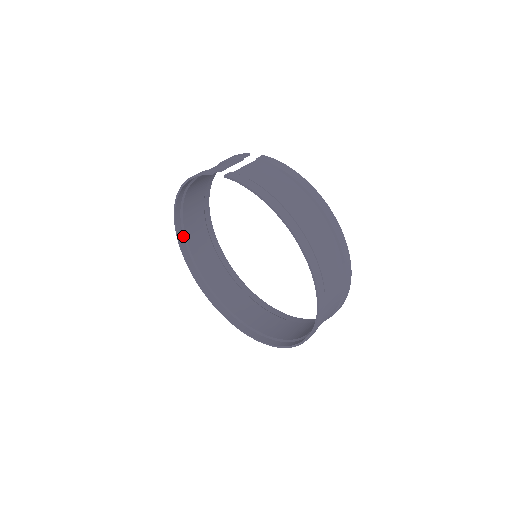
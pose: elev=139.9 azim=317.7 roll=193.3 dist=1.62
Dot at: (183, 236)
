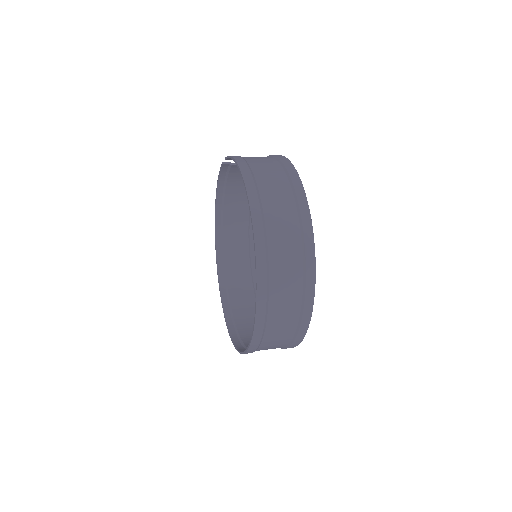
Dot at: (222, 255)
